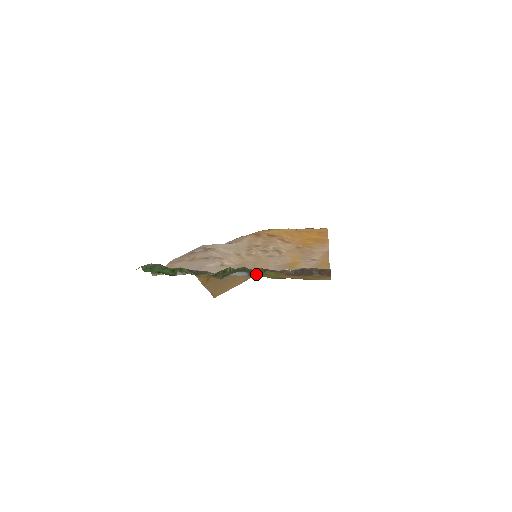
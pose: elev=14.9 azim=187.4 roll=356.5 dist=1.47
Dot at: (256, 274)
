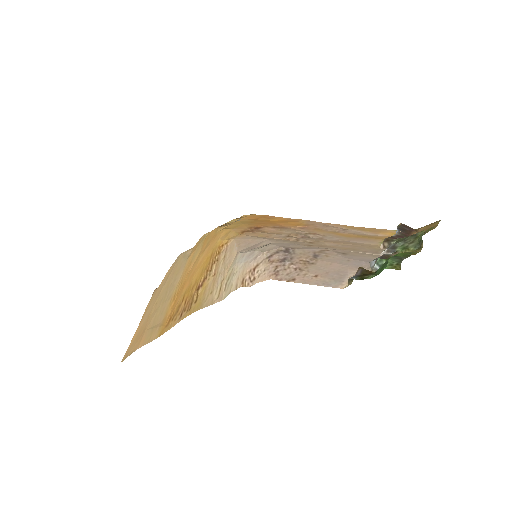
Dot at: occluded
